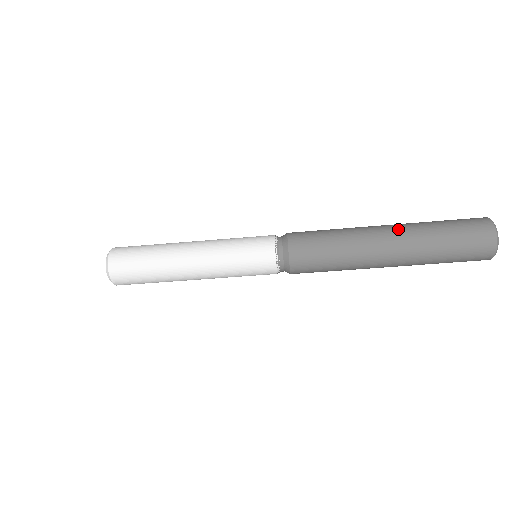
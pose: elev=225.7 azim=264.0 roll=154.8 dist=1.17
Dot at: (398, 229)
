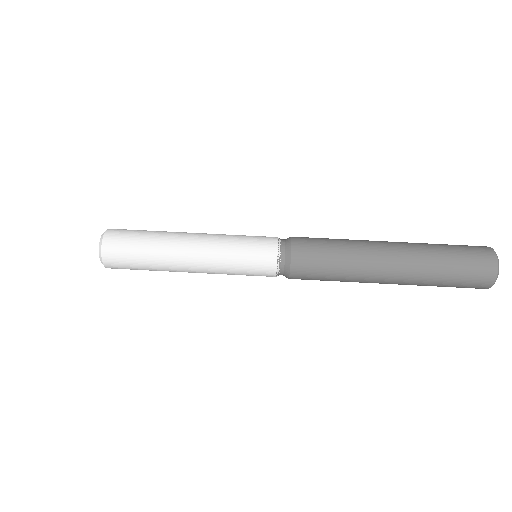
Dot at: (400, 242)
